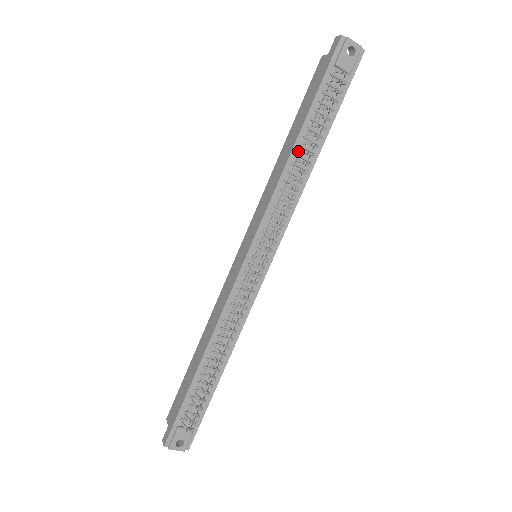
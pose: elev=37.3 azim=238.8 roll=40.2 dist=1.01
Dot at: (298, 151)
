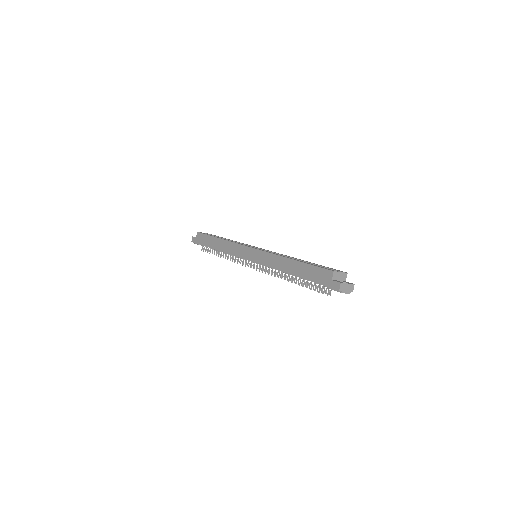
Dot at: occluded
